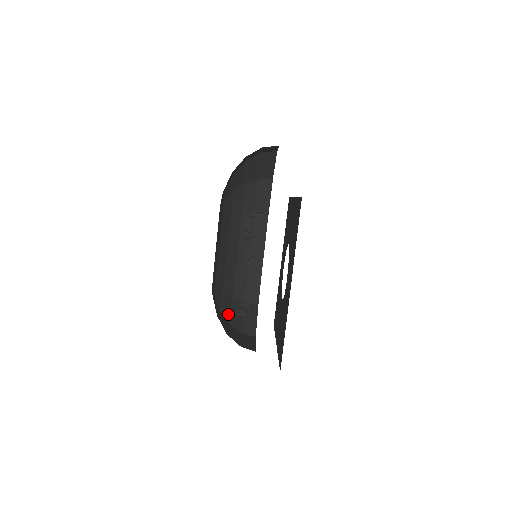
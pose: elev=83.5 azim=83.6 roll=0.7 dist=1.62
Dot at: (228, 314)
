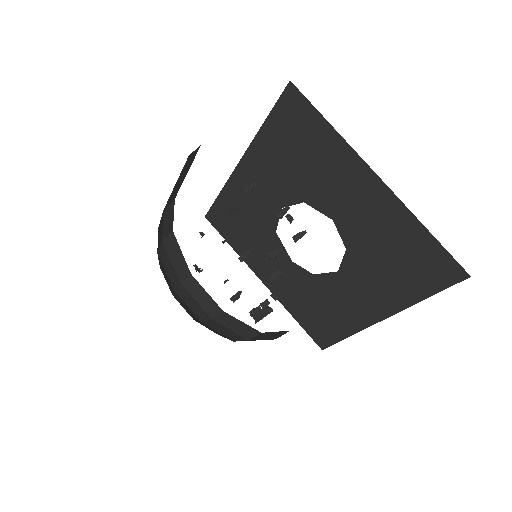
Dot at: occluded
